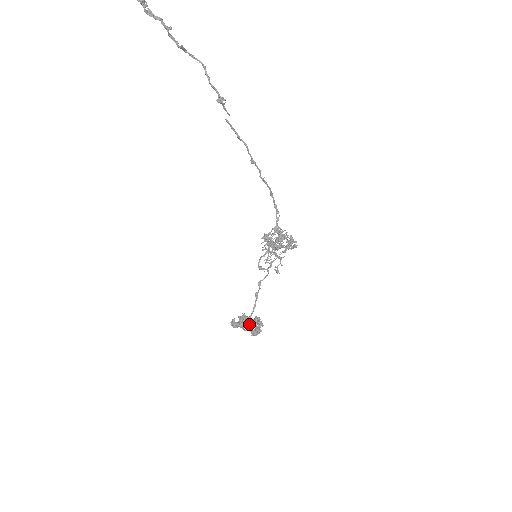
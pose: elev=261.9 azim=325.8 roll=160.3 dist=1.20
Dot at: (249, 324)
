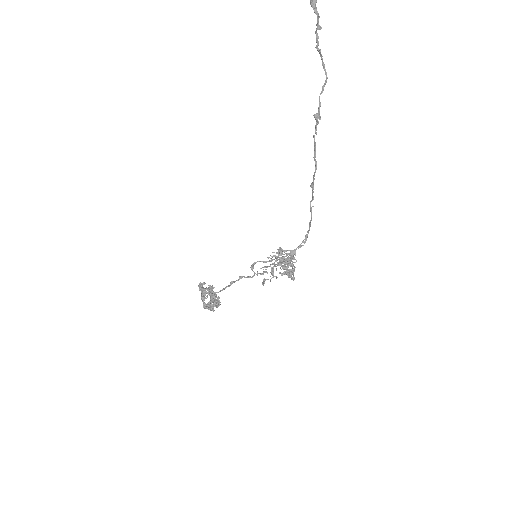
Dot at: (212, 297)
